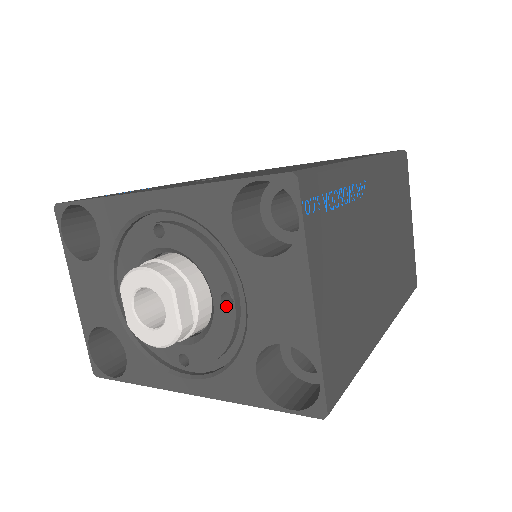
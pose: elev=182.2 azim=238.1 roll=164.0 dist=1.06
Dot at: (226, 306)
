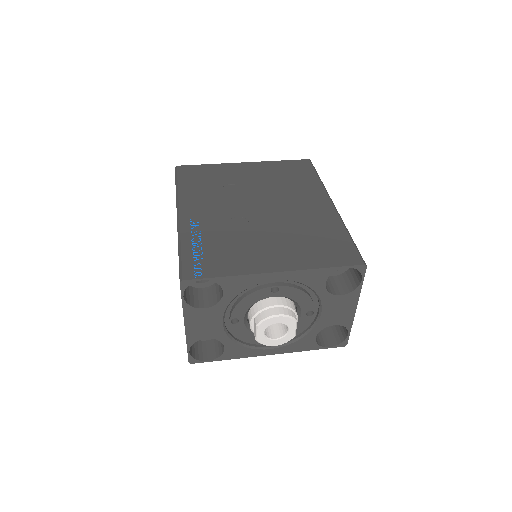
Dot at: (308, 316)
